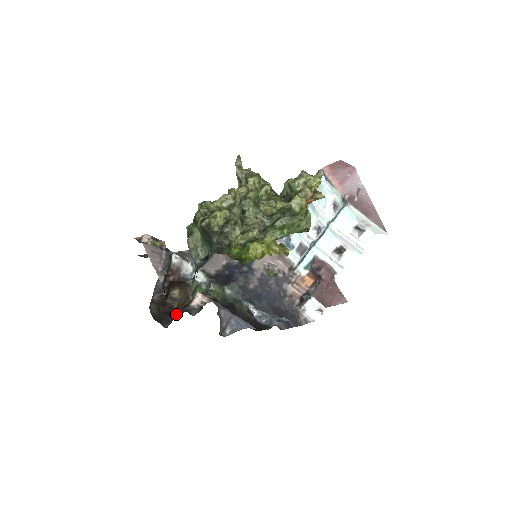
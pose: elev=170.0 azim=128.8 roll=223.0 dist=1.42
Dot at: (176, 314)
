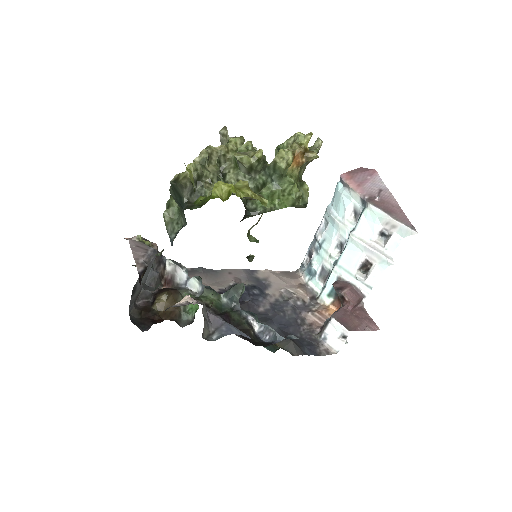
Dot at: (160, 321)
